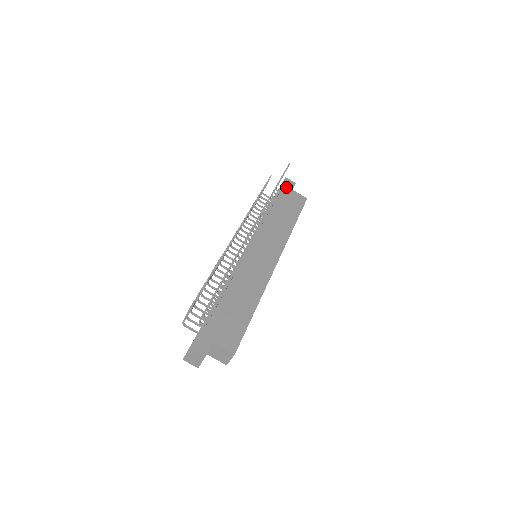
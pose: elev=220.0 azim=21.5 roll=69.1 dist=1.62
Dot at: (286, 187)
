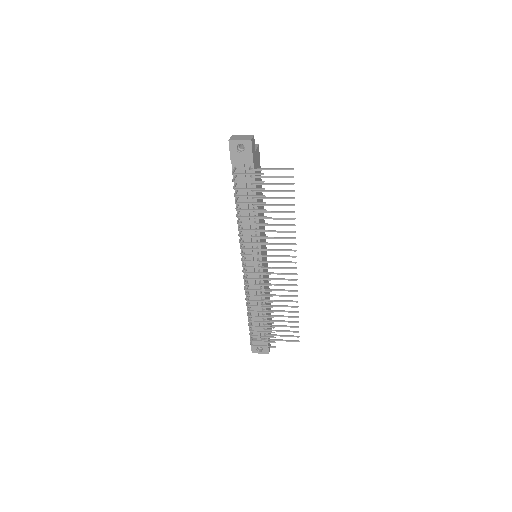
Dot at: (254, 156)
